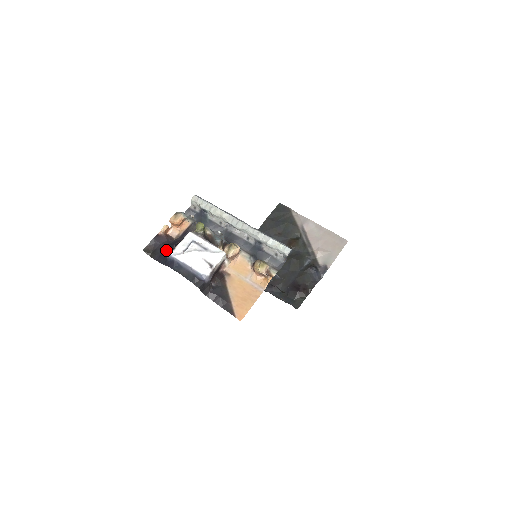
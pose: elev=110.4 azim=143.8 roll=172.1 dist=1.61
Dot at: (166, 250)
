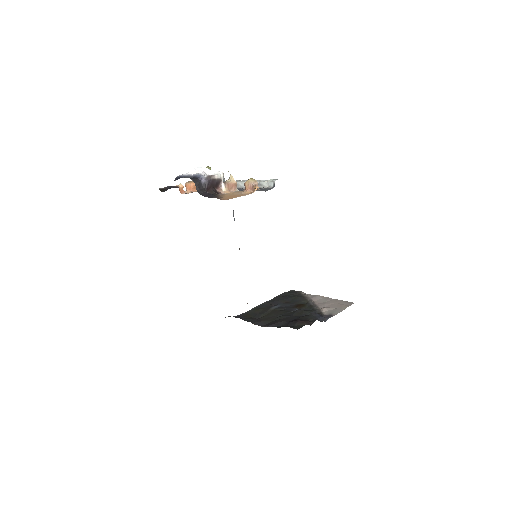
Dot at: occluded
